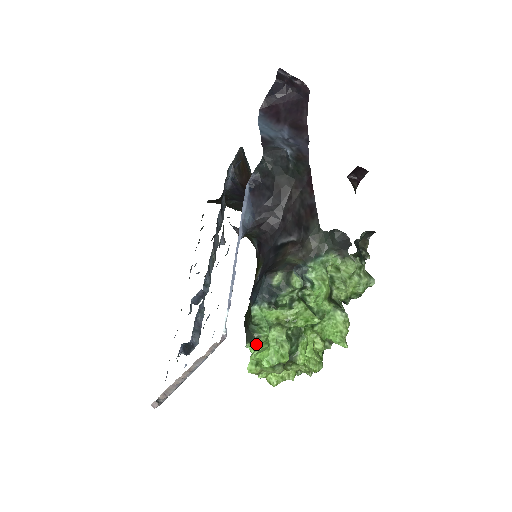
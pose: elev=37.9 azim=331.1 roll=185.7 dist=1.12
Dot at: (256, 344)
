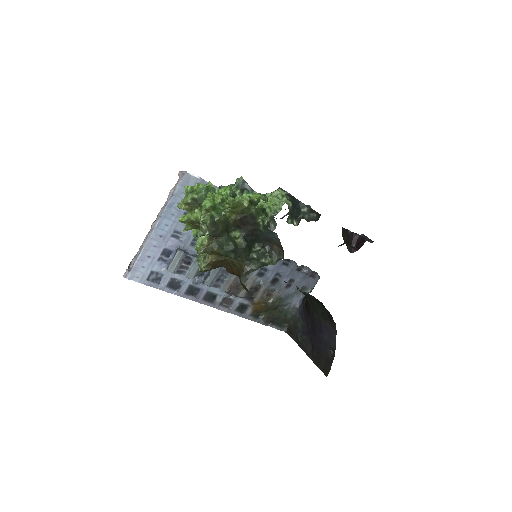
Dot at: occluded
